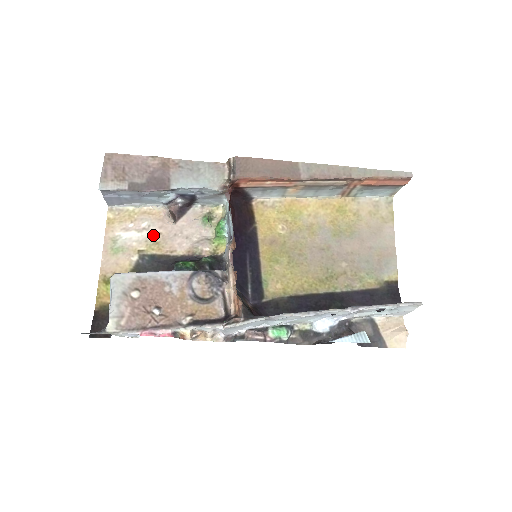
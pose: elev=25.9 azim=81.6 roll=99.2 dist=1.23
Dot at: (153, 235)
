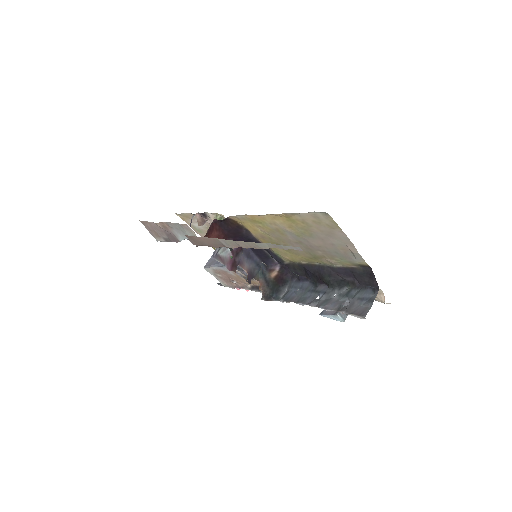
Dot at: (205, 225)
